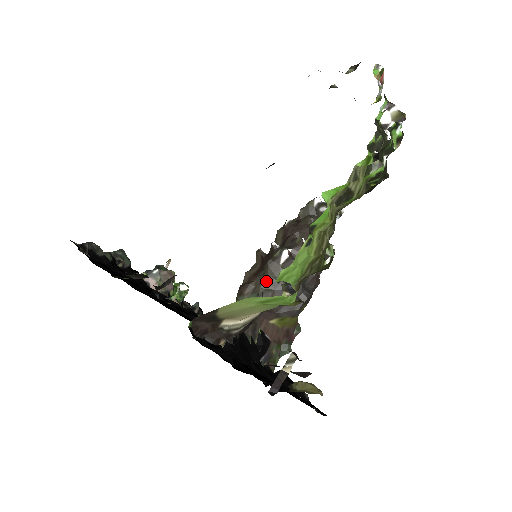
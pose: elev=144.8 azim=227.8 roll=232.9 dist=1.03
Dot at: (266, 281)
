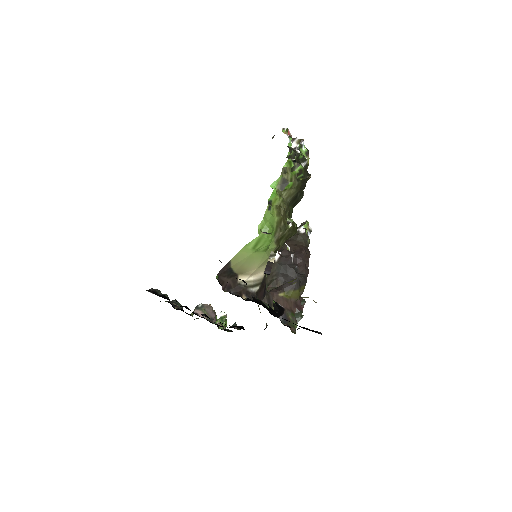
Dot at: (270, 275)
